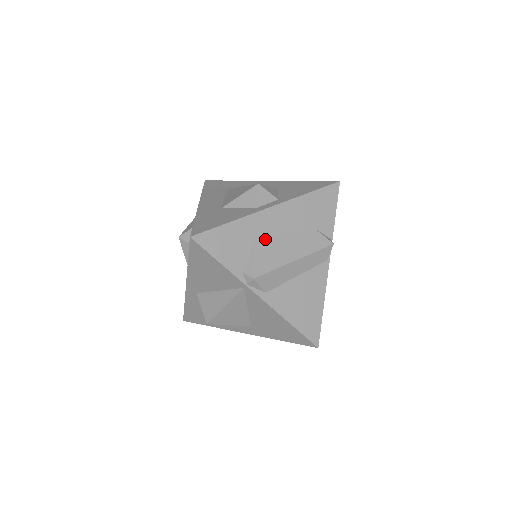
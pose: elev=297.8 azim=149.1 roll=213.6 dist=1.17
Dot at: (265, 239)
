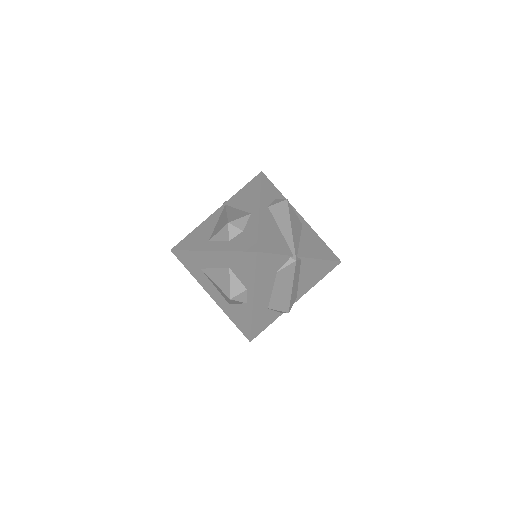
Dot at: (269, 303)
